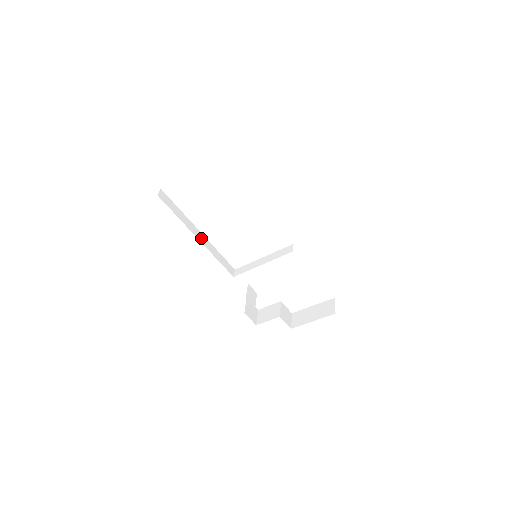
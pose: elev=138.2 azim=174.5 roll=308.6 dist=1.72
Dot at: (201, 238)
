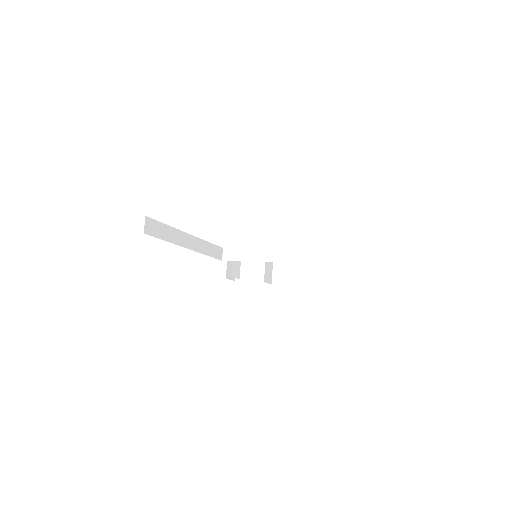
Dot at: (192, 243)
